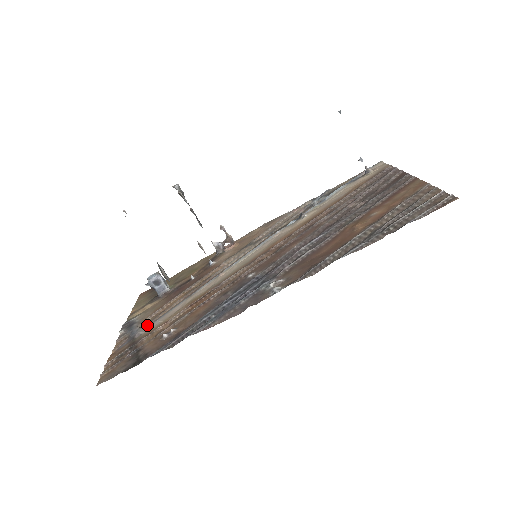
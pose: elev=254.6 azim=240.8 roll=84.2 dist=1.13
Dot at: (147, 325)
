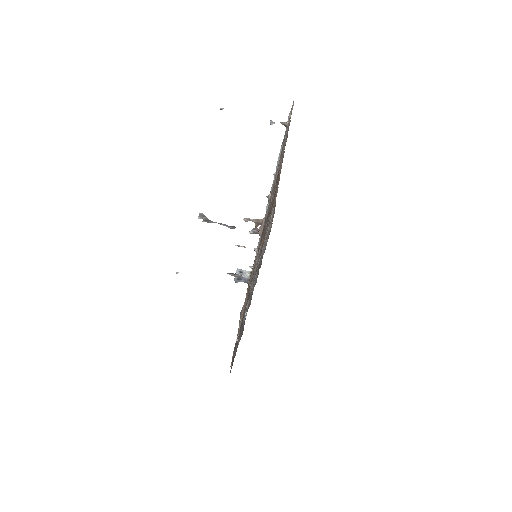
Dot at: occluded
